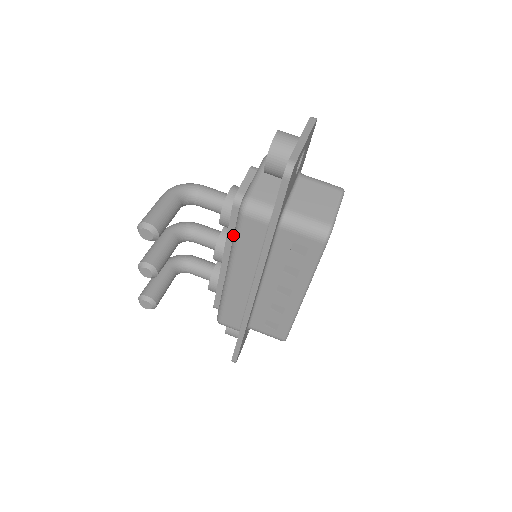
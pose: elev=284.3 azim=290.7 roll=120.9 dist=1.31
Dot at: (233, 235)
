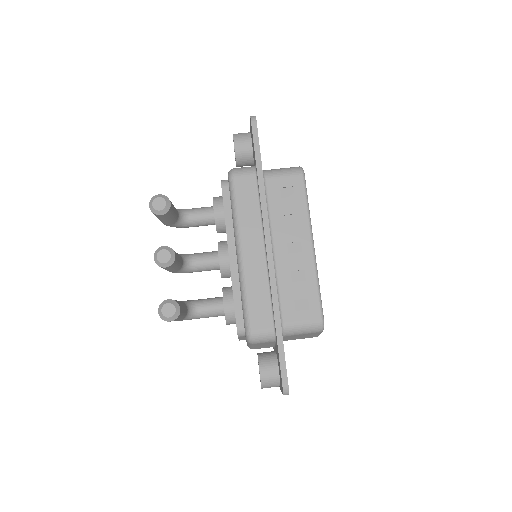
Dot at: (230, 218)
